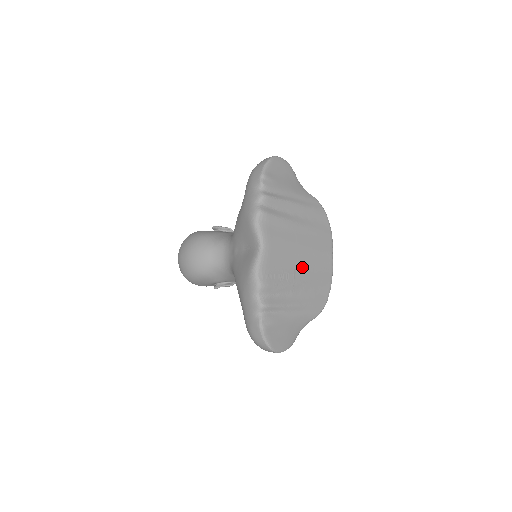
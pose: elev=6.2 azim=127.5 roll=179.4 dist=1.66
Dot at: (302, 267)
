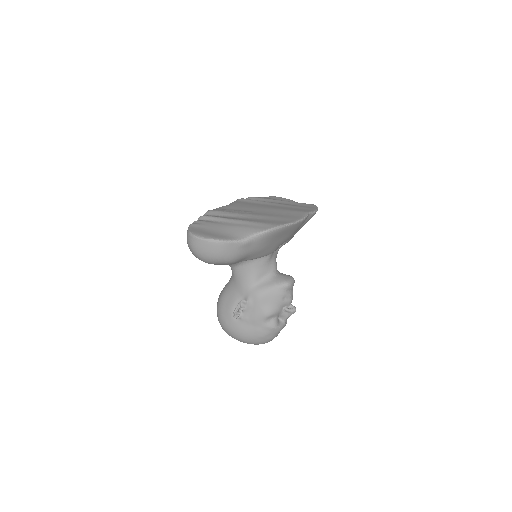
Dot at: (262, 212)
